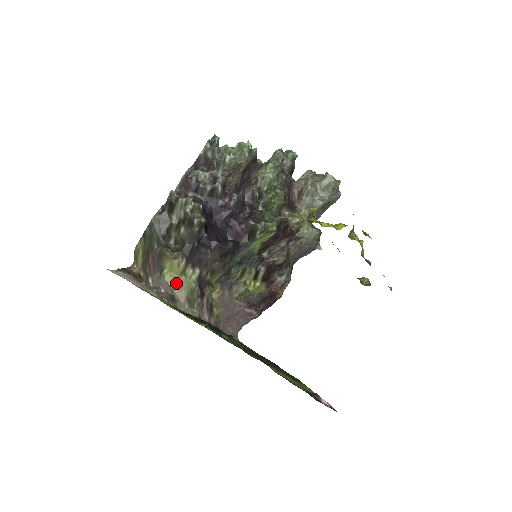
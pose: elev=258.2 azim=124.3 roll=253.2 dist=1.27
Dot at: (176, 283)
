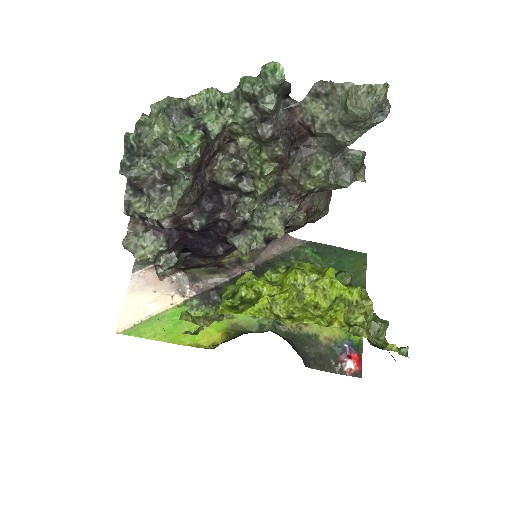
Dot at: (189, 271)
